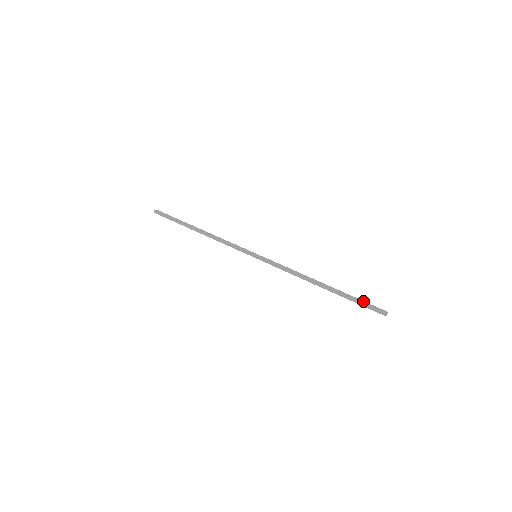
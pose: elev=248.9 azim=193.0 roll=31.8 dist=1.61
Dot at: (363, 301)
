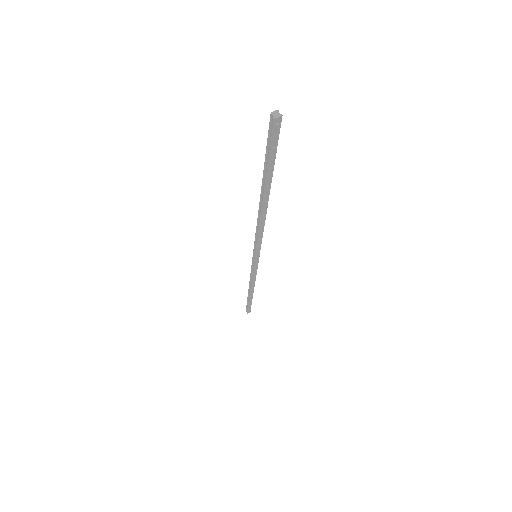
Dot at: (276, 151)
